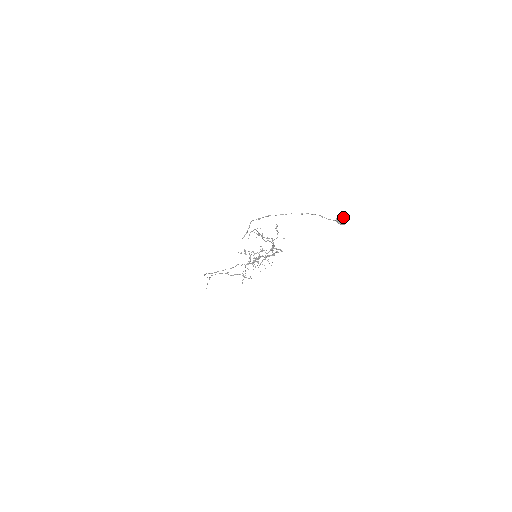
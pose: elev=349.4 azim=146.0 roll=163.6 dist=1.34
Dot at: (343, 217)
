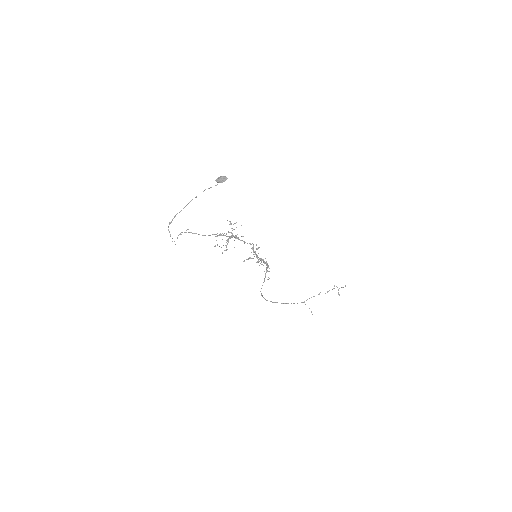
Dot at: (223, 176)
